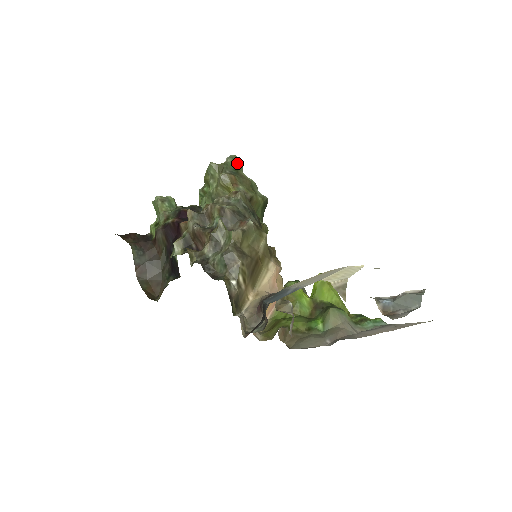
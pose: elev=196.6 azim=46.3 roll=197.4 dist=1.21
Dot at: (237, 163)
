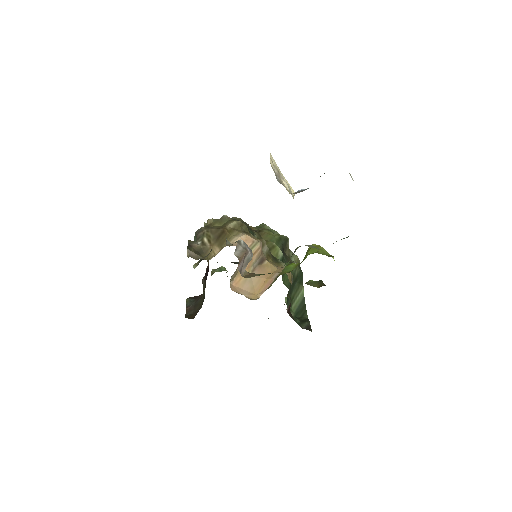
Dot at: (263, 226)
